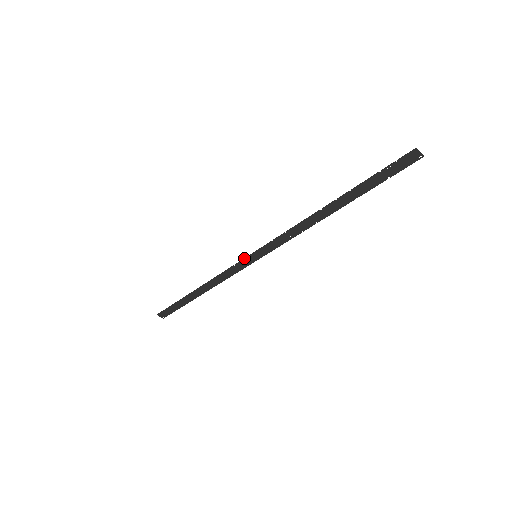
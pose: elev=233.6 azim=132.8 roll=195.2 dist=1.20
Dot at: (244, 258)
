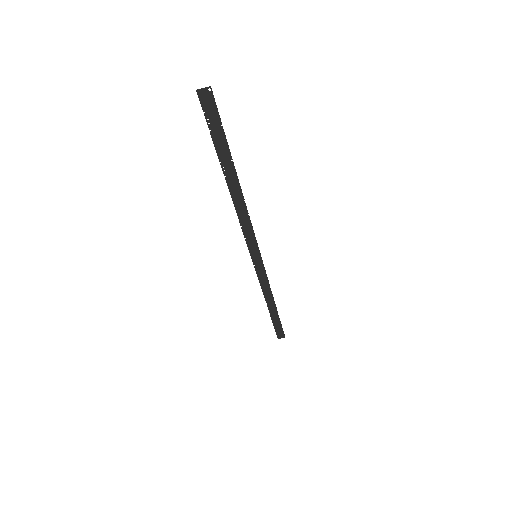
Dot at: (253, 264)
